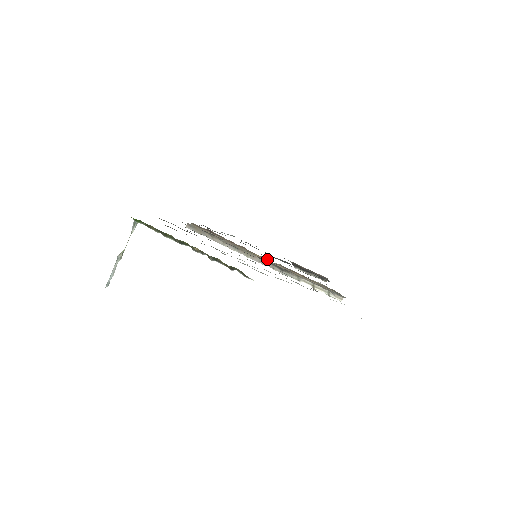
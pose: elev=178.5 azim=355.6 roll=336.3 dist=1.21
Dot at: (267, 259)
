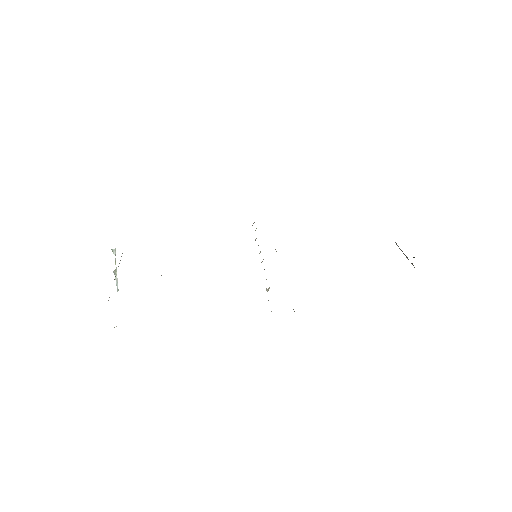
Dot at: occluded
